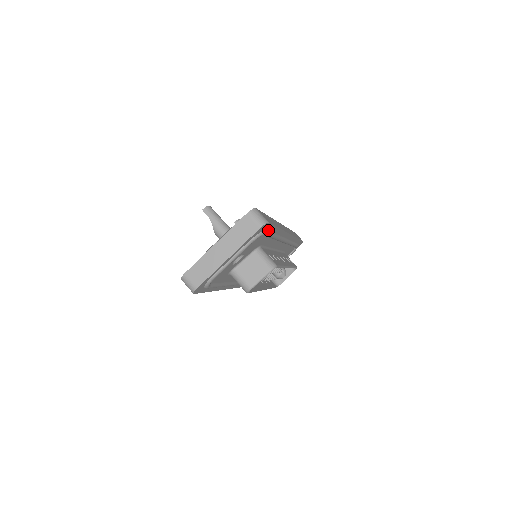
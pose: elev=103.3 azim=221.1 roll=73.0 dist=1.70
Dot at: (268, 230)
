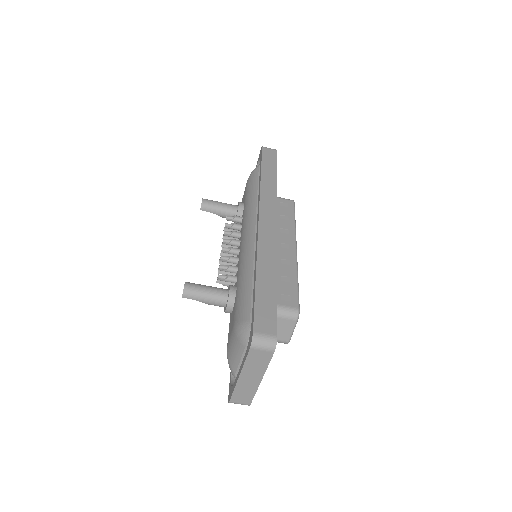
Dot at: occluded
